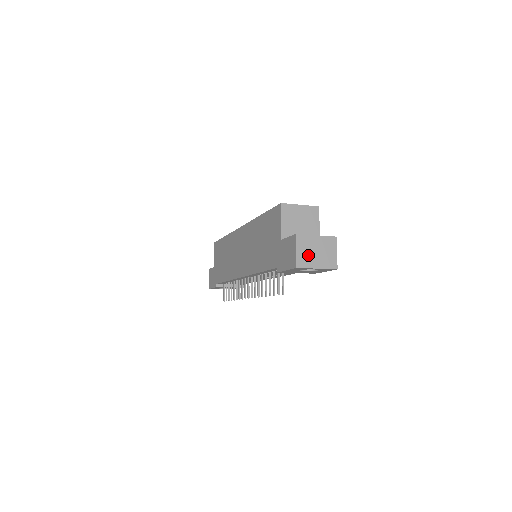
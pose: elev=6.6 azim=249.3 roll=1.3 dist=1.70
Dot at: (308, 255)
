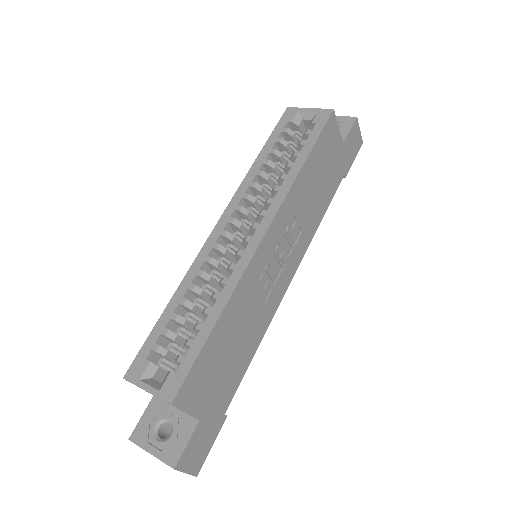
Dot at: occluded
